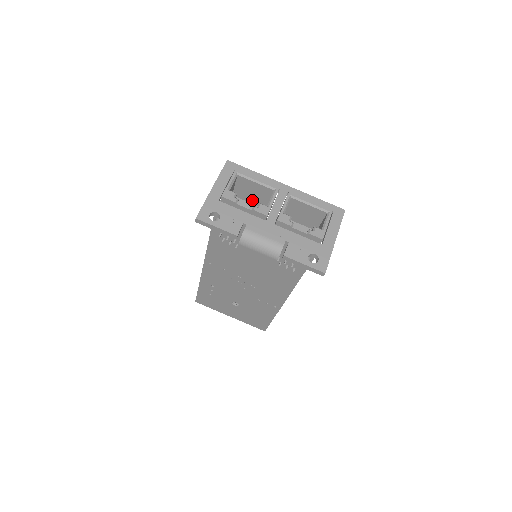
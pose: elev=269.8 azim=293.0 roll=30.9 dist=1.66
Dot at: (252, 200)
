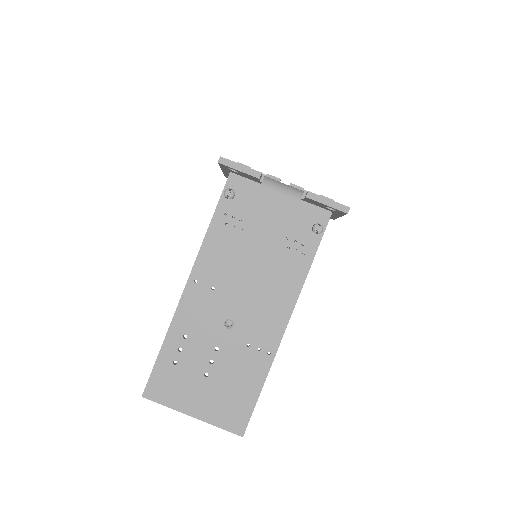
Dot at: occluded
